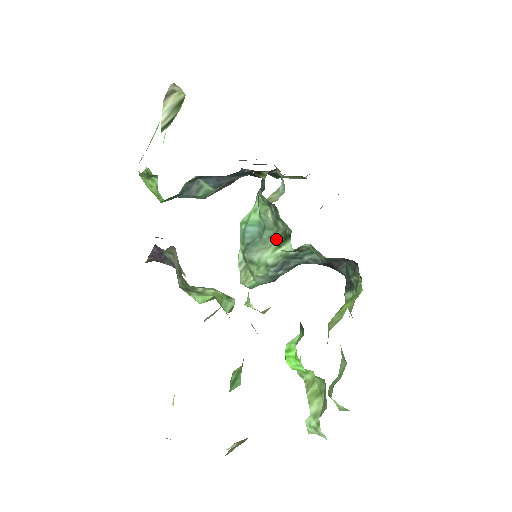
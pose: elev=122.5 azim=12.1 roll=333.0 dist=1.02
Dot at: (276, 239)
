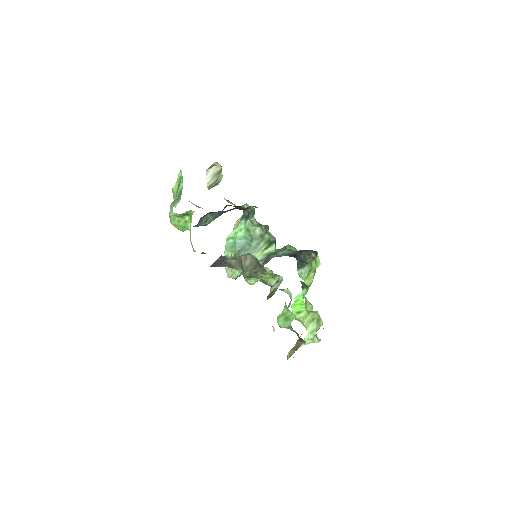
Dot at: (263, 245)
